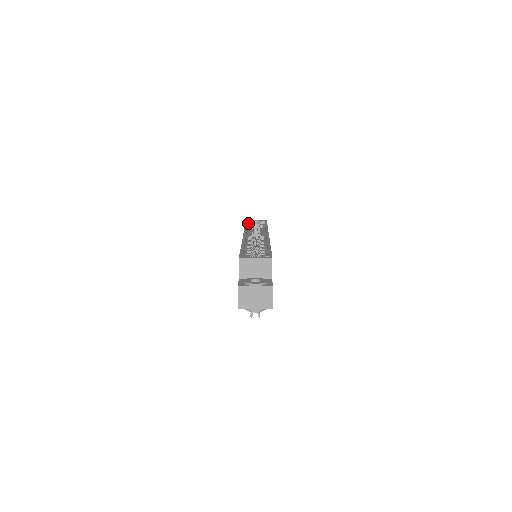
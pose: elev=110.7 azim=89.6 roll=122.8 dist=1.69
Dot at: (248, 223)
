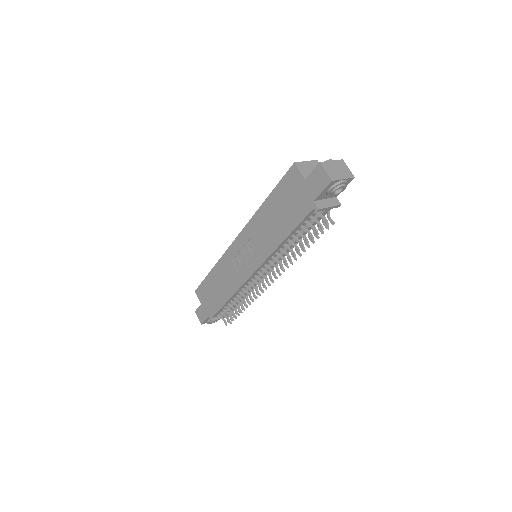
Dot at: occluded
